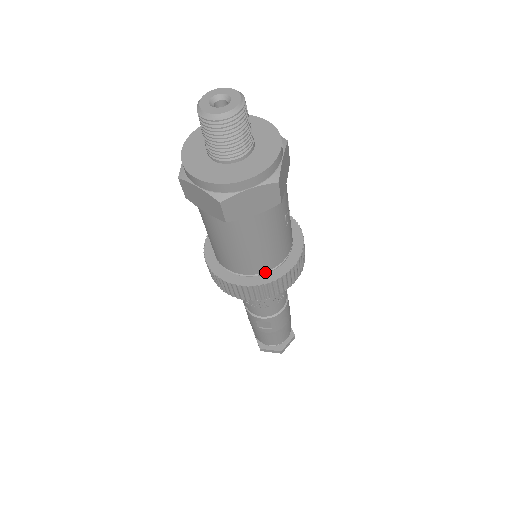
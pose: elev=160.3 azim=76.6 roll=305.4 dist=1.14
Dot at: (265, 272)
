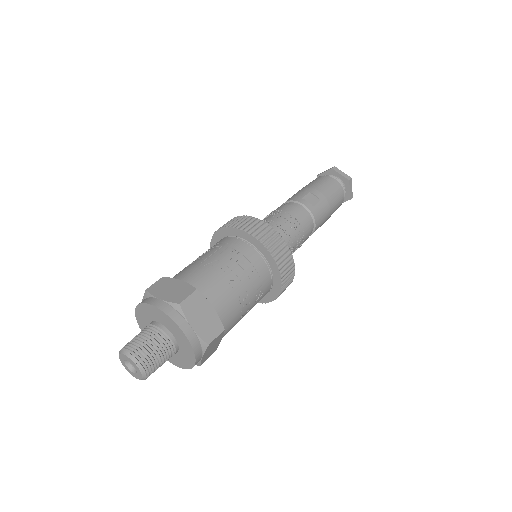
Dot at: occluded
